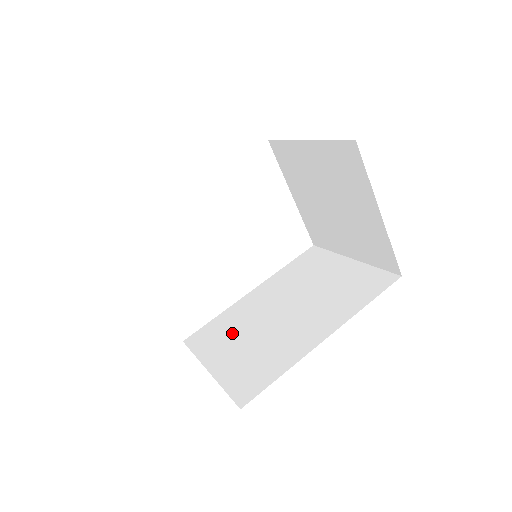
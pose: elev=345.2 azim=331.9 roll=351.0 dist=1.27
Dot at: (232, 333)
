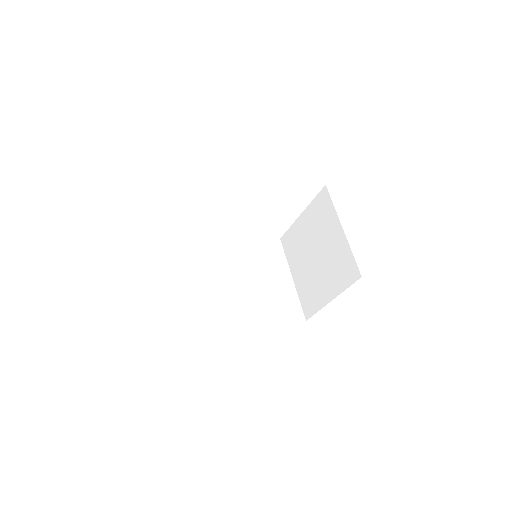
Dot at: (199, 266)
